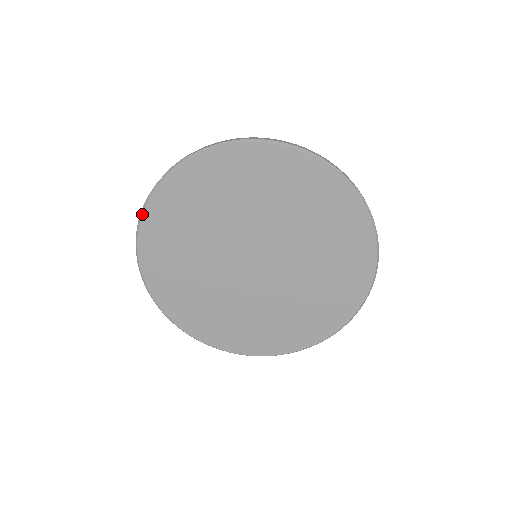
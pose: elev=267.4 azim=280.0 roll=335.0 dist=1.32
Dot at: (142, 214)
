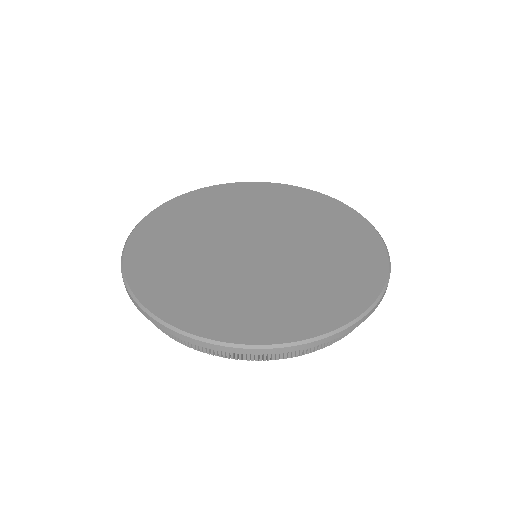
Dot at: (149, 214)
